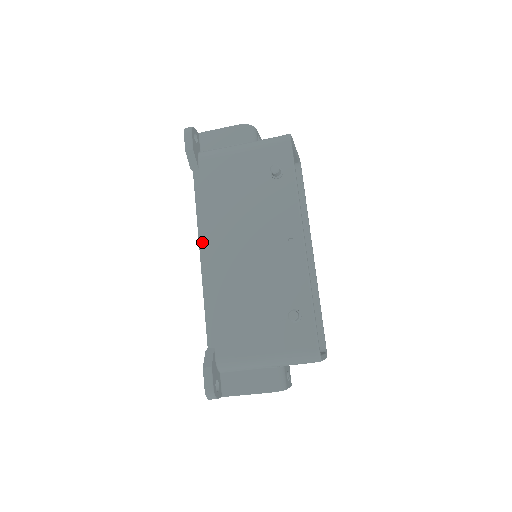
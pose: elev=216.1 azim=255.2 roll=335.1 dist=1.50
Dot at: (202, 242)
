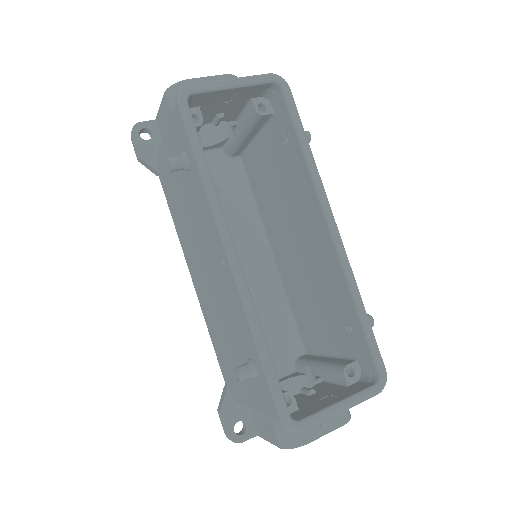
Dot at: (187, 263)
